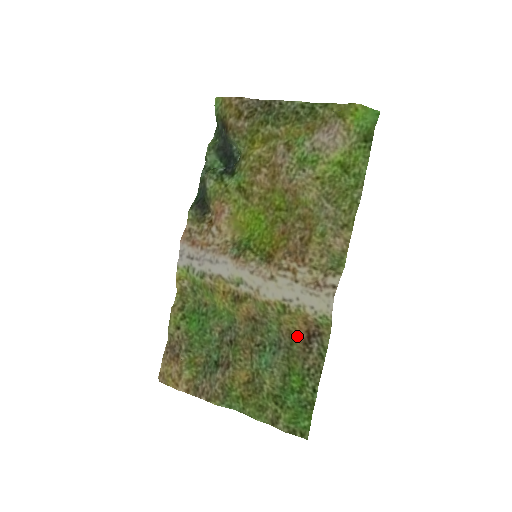
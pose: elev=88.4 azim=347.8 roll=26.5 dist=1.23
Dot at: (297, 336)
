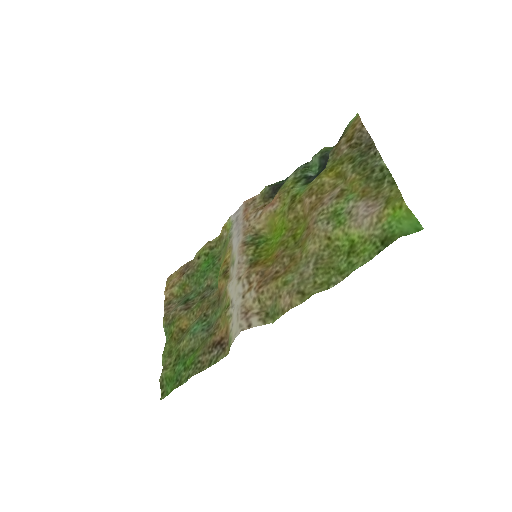
Dot at: (216, 334)
